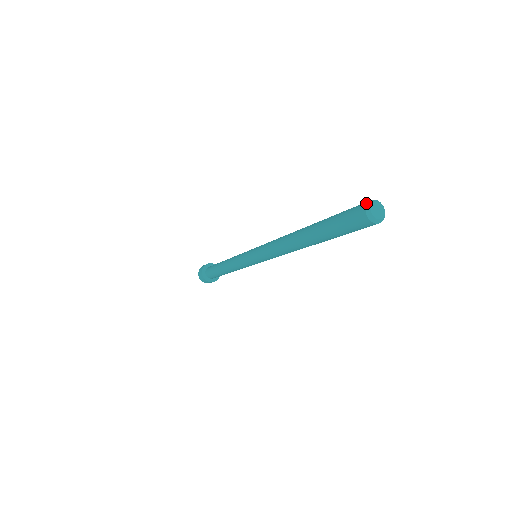
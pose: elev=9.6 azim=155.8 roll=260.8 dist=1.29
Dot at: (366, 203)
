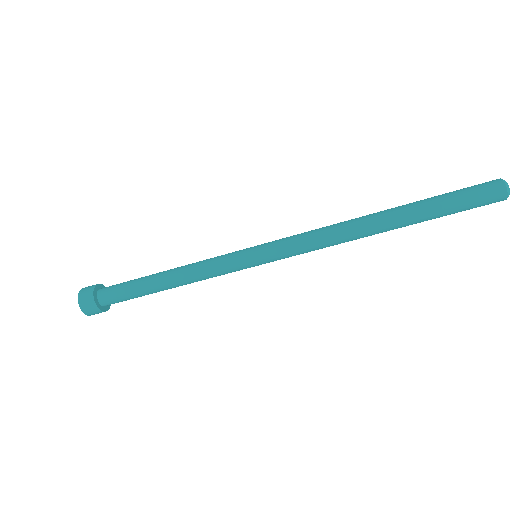
Dot at: (502, 180)
